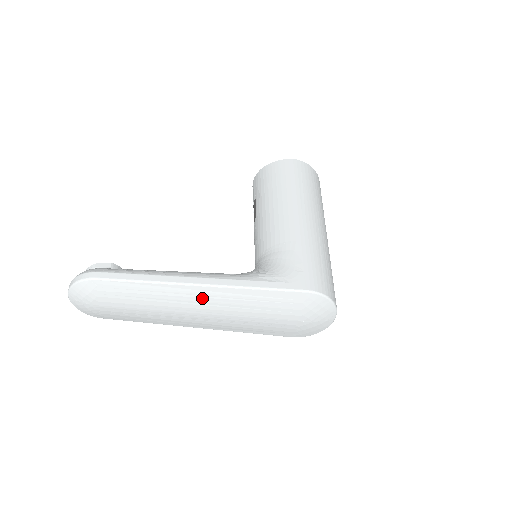
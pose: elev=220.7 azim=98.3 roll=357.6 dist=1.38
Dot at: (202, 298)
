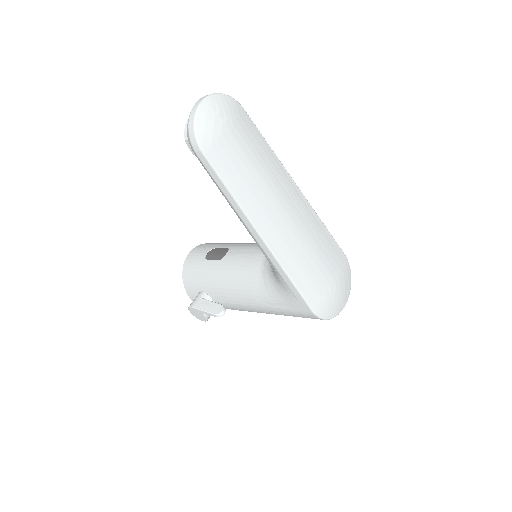
Dot at: (296, 199)
